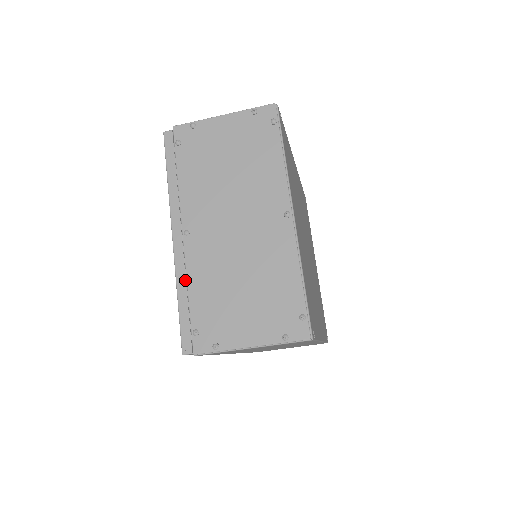
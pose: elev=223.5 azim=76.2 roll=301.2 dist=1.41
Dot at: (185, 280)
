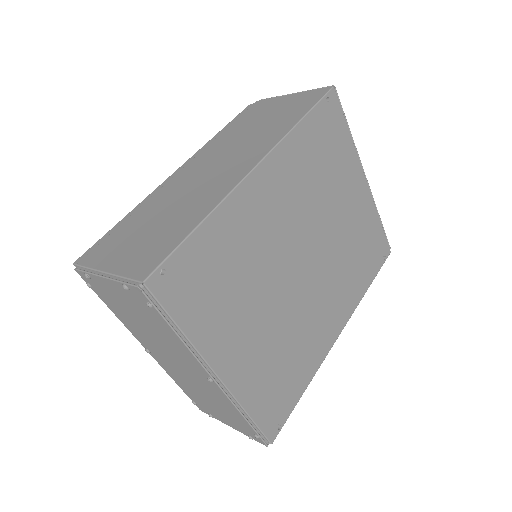
Dot at: occluded
